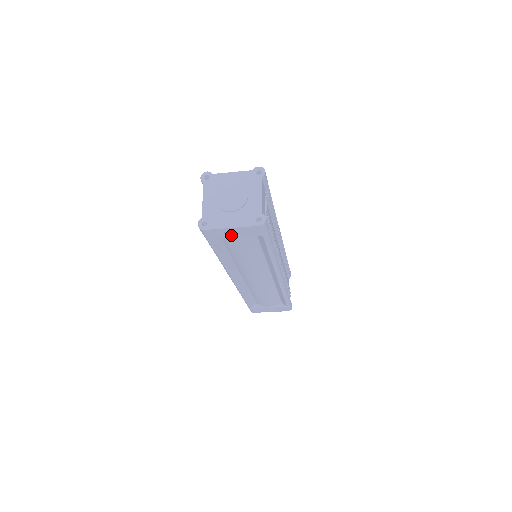
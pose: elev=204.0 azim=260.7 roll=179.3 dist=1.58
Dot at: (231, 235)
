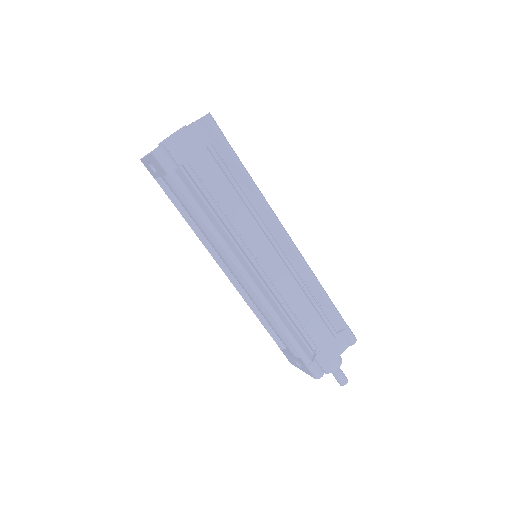
Dot at: (156, 171)
